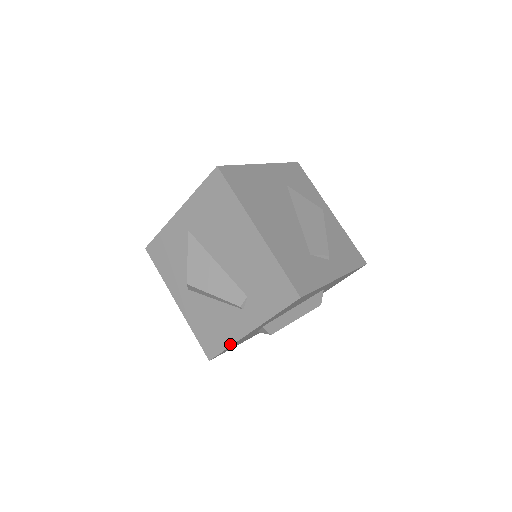
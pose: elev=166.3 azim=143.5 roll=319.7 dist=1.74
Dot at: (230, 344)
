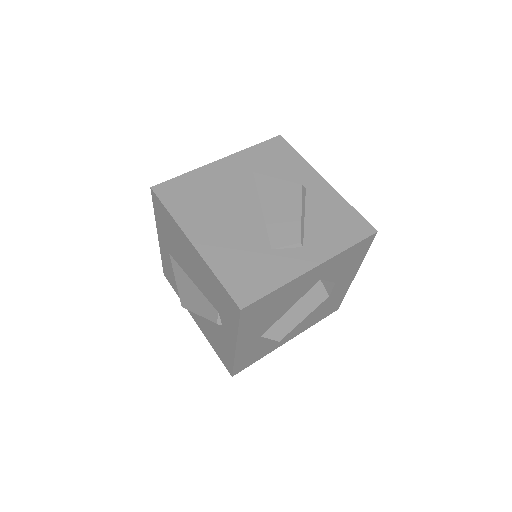
Dot at: (233, 360)
